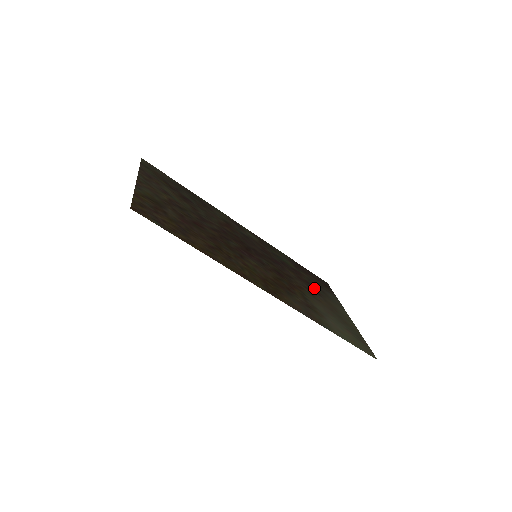
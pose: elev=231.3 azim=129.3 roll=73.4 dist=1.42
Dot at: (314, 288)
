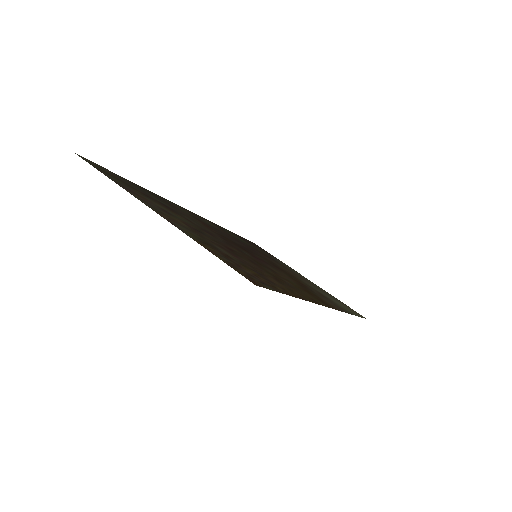
Dot at: (279, 263)
